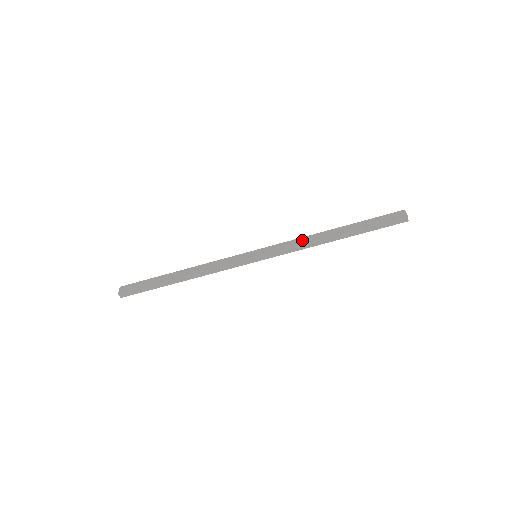
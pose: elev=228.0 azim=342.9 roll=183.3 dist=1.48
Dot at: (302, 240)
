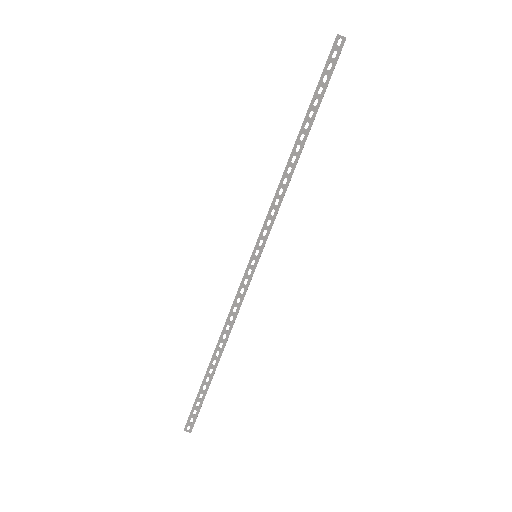
Dot at: occluded
